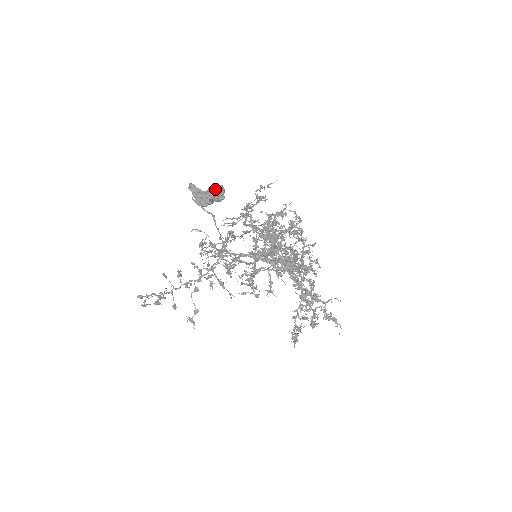
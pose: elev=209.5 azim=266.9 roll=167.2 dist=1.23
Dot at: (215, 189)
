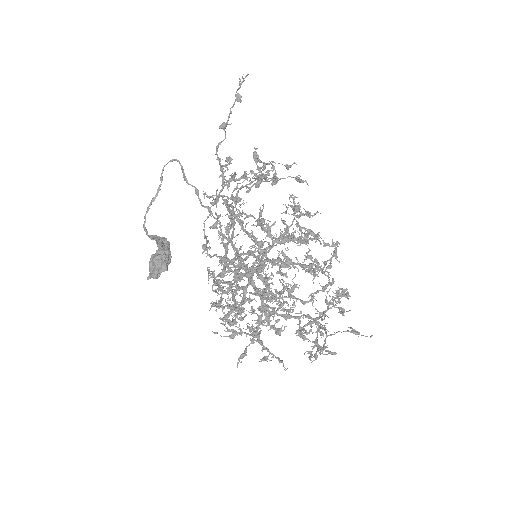
Dot at: (151, 274)
